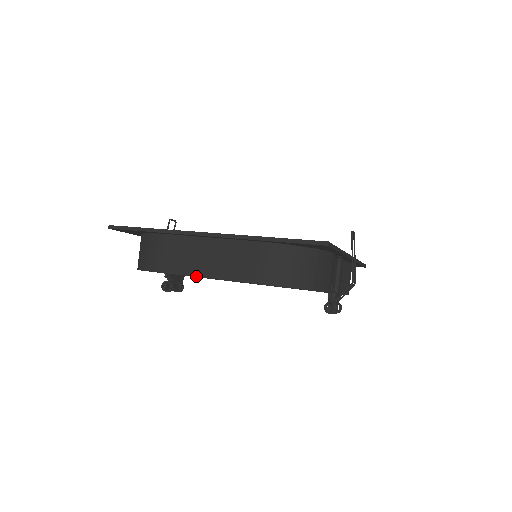
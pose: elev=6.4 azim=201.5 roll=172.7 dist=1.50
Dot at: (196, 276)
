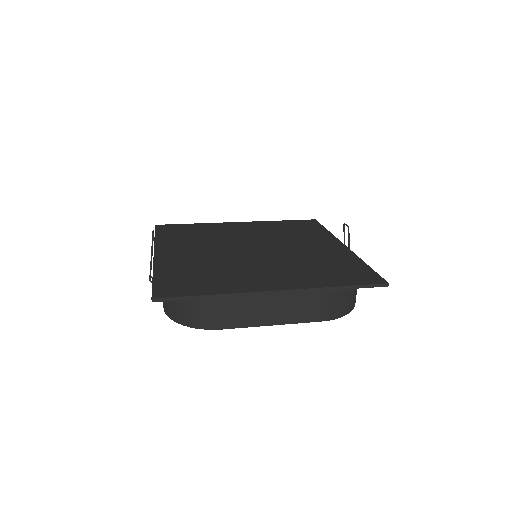
Dot at: occluded
